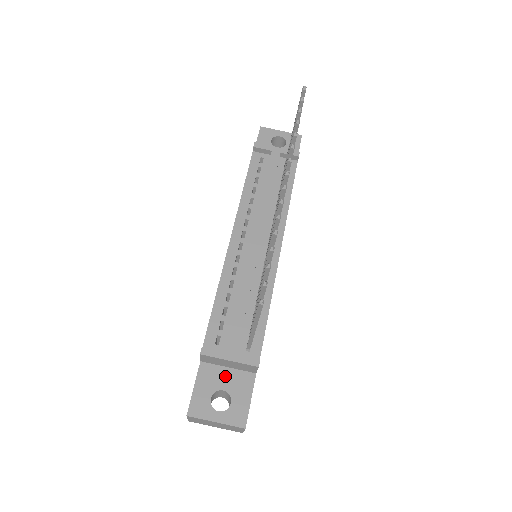
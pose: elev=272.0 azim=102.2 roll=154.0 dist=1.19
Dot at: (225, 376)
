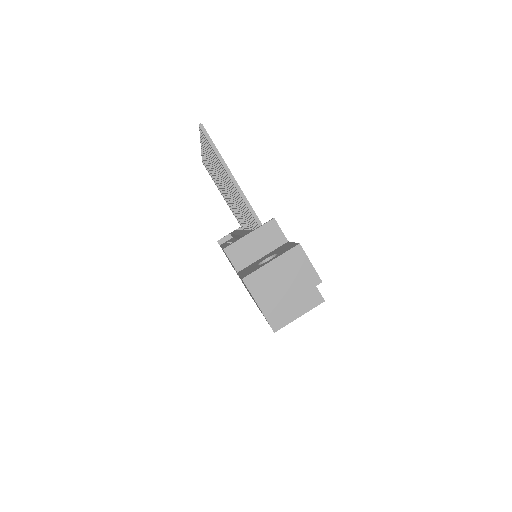
Dot at: (263, 258)
